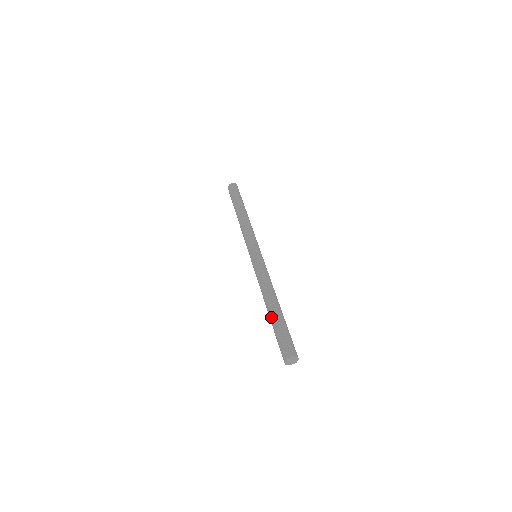
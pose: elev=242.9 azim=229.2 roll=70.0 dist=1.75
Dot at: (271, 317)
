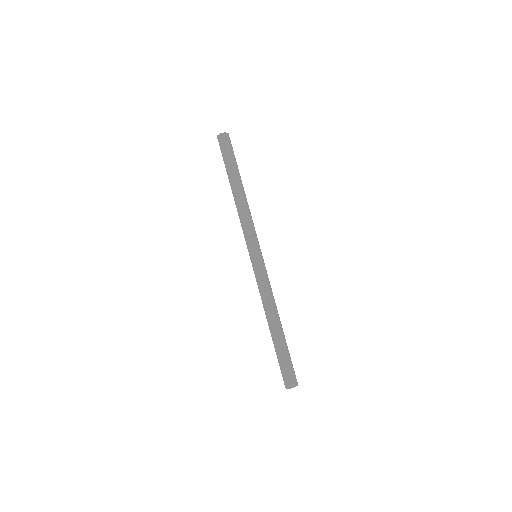
Dot at: (275, 340)
